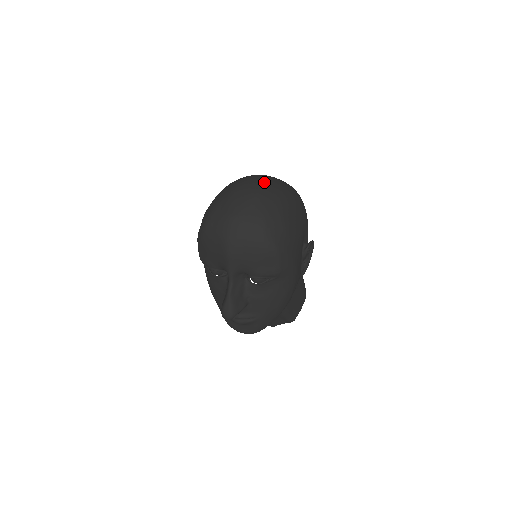
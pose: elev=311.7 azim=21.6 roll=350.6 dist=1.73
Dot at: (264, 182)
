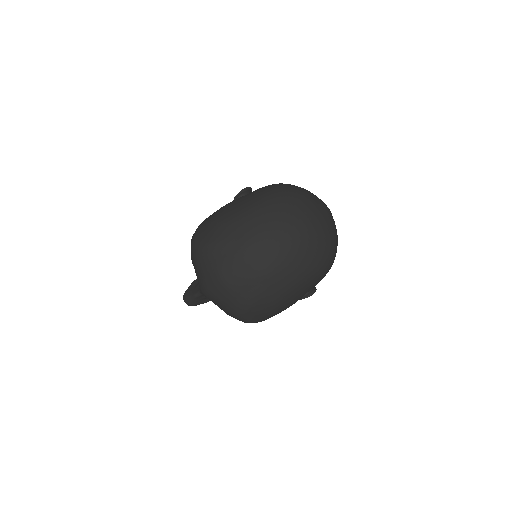
Dot at: (289, 257)
